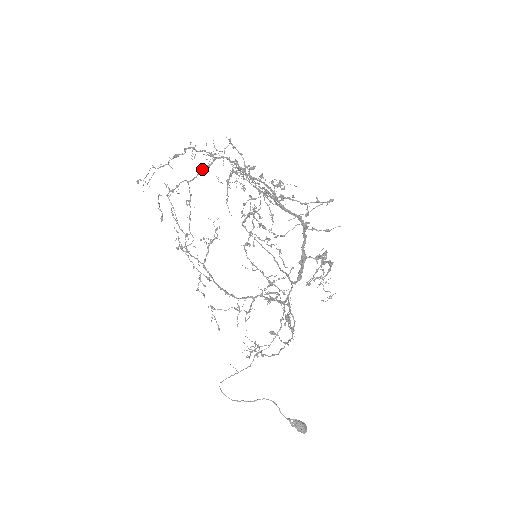
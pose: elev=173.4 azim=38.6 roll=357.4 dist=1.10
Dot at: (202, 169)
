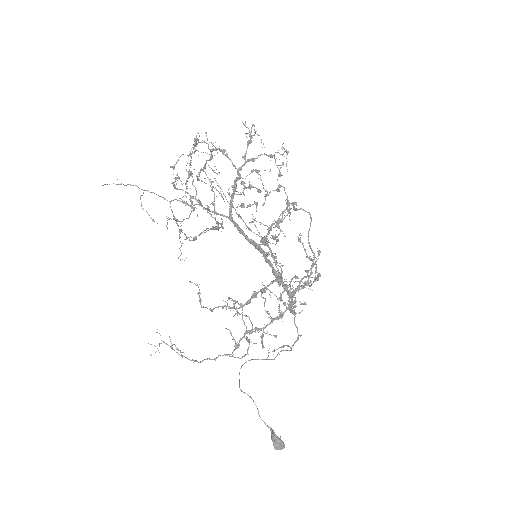
Dot at: (206, 160)
